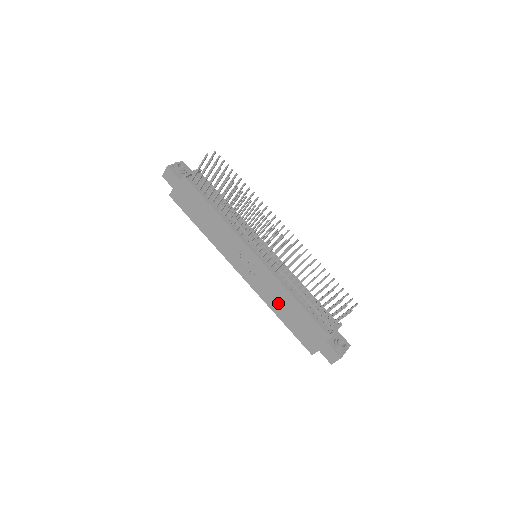
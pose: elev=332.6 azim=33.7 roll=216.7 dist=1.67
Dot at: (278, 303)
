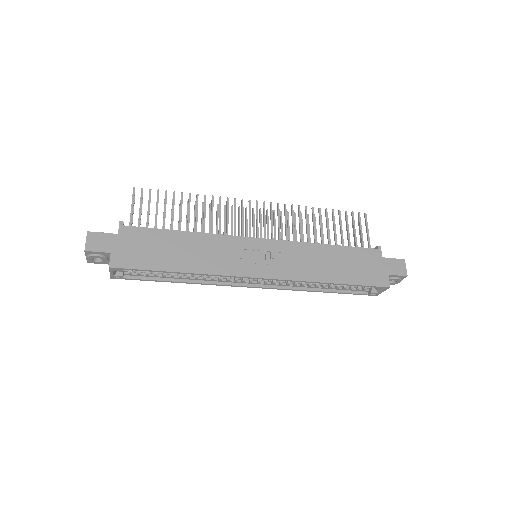
Dot at: (320, 267)
